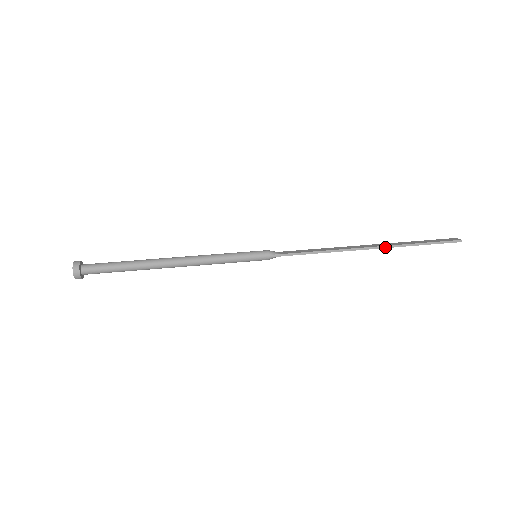
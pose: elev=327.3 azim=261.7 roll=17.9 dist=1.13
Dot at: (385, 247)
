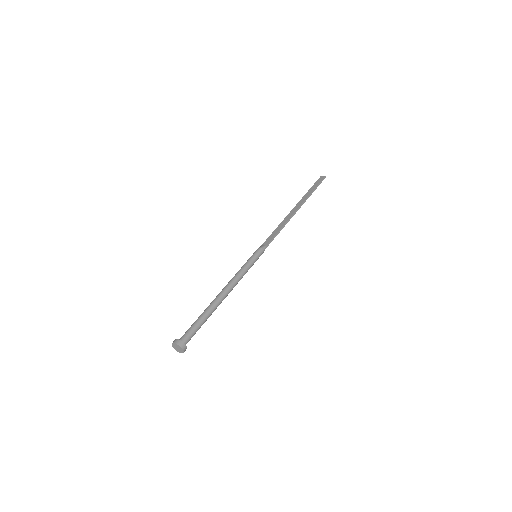
Dot at: occluded
